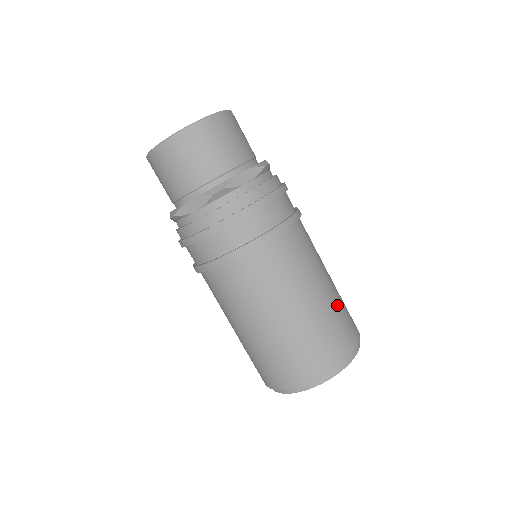
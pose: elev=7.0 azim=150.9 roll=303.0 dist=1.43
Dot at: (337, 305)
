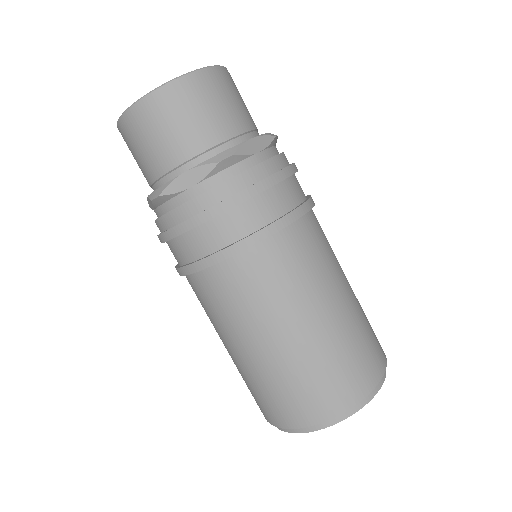
Dot at: (362, 312)
